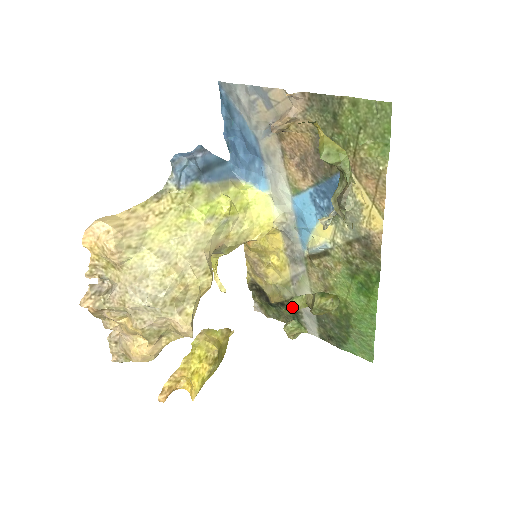
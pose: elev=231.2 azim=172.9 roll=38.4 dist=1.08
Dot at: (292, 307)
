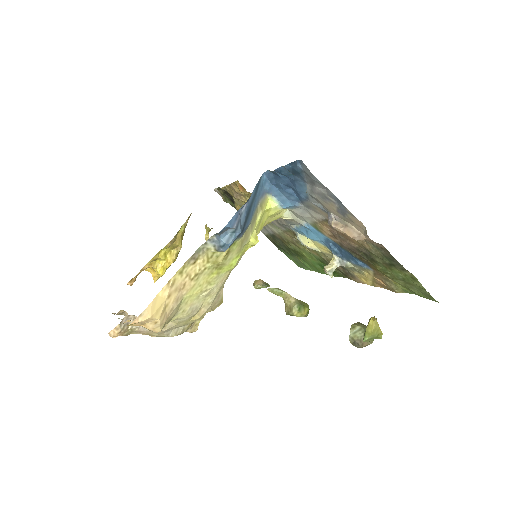
Dot at: occluded
